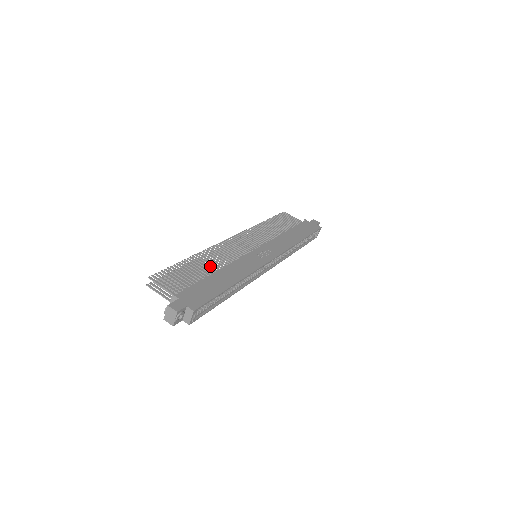
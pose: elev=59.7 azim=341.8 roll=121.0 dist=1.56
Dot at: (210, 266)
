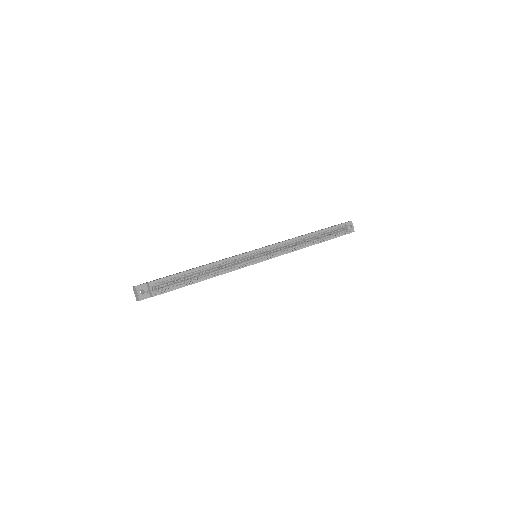
Dot at: occluded
